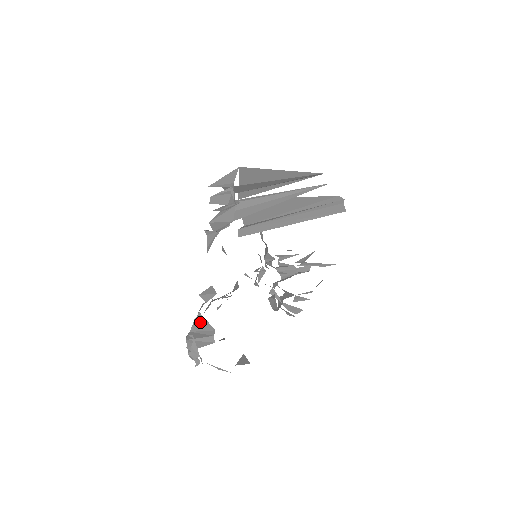
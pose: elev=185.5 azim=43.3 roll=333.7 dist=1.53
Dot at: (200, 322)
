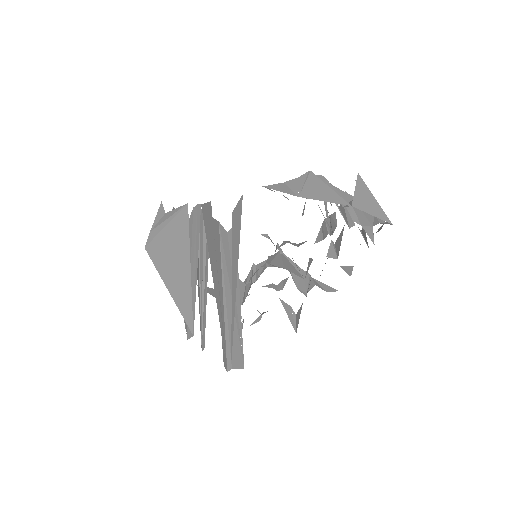
Dot at: occluded
